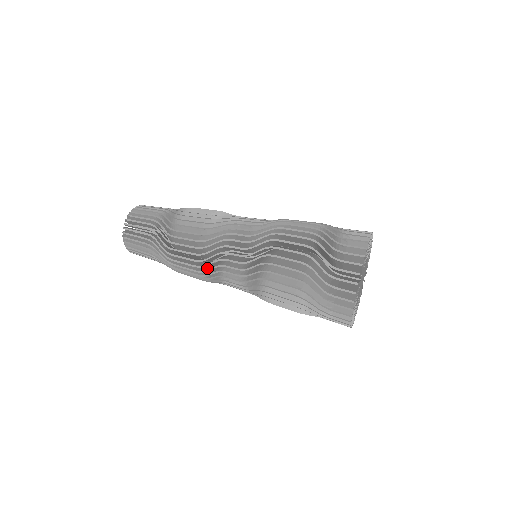
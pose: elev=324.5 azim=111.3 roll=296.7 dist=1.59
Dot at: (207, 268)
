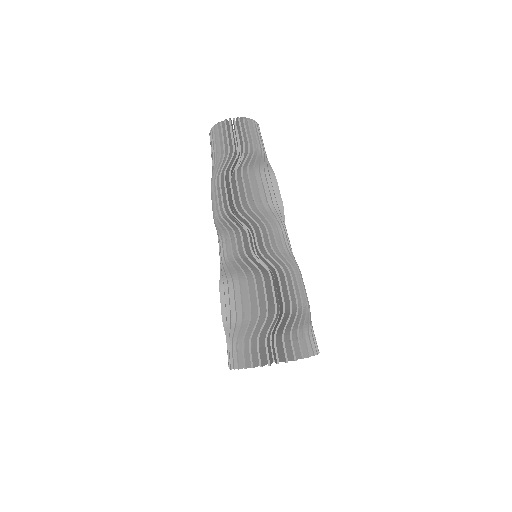
Dot at: occluded
